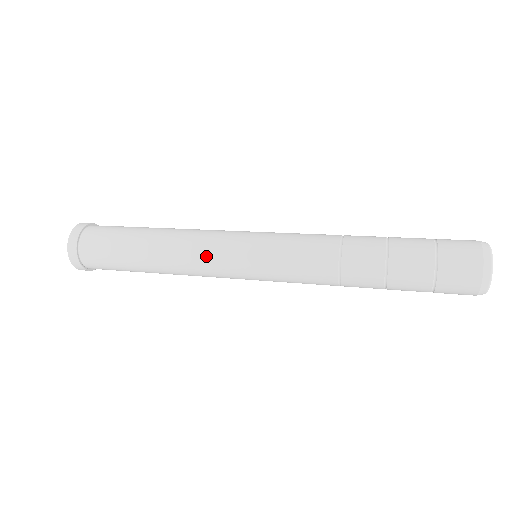
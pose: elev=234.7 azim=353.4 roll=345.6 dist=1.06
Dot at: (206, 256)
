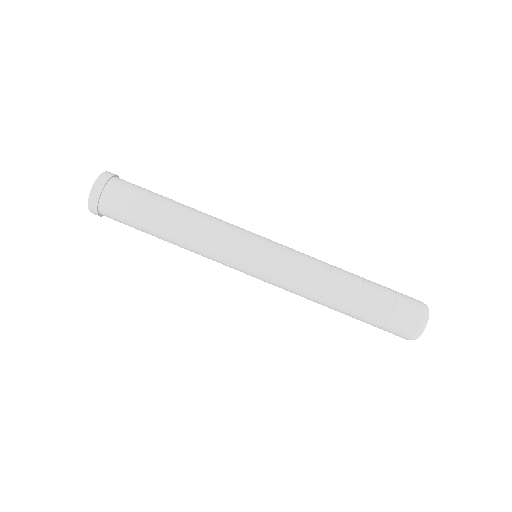
Dot at: (226, 229)
